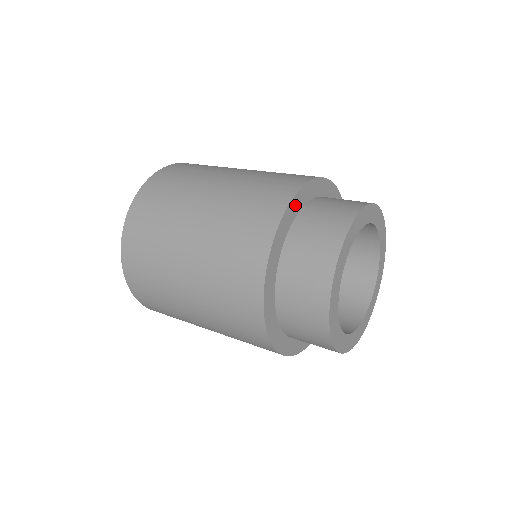
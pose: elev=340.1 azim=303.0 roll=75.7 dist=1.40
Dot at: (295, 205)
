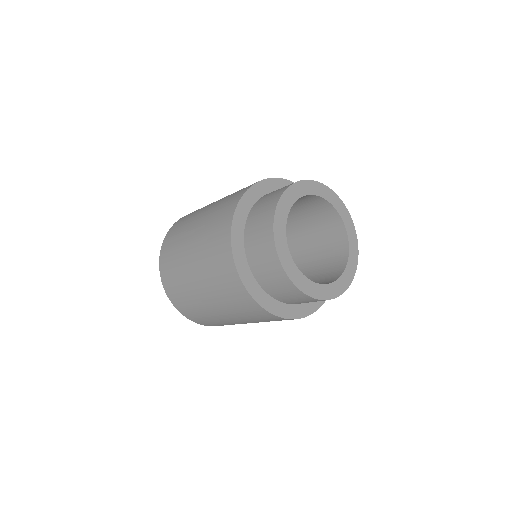
Dot at: (237, 226)
